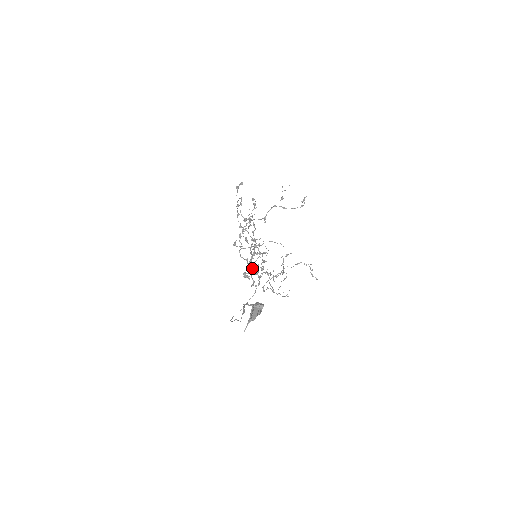
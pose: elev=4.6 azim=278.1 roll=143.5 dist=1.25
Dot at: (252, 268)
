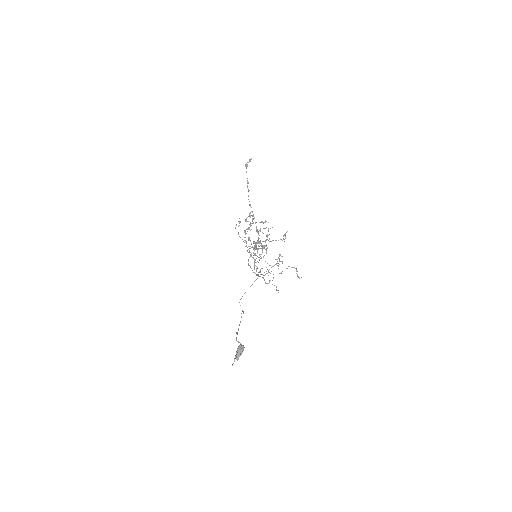
Dot at: (254, 262)
